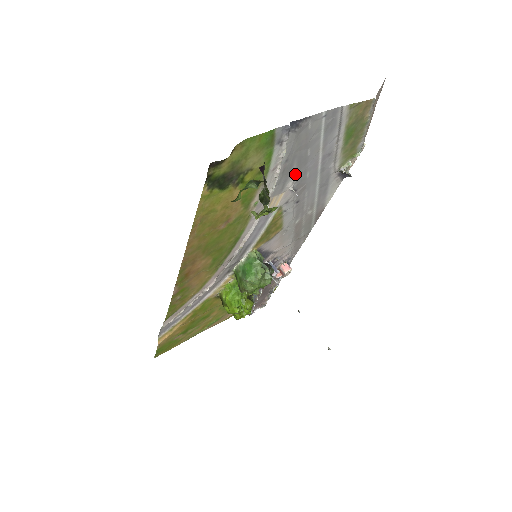
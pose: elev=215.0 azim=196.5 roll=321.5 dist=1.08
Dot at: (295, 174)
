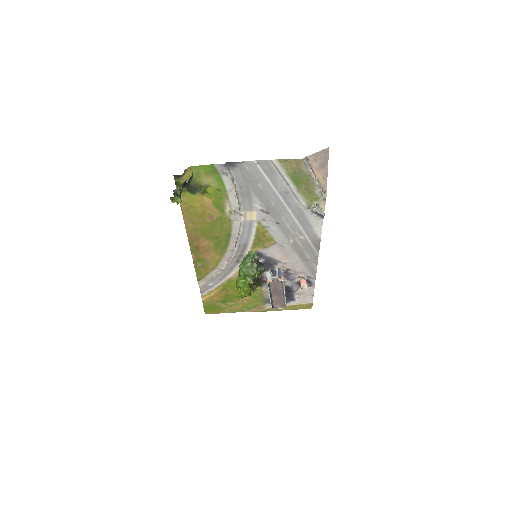
Dot at: (258, 199)
